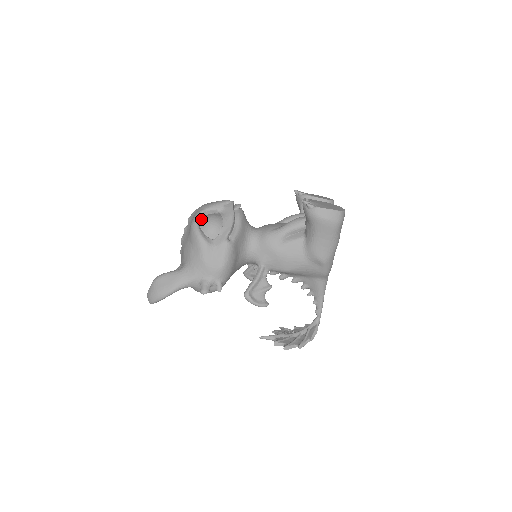
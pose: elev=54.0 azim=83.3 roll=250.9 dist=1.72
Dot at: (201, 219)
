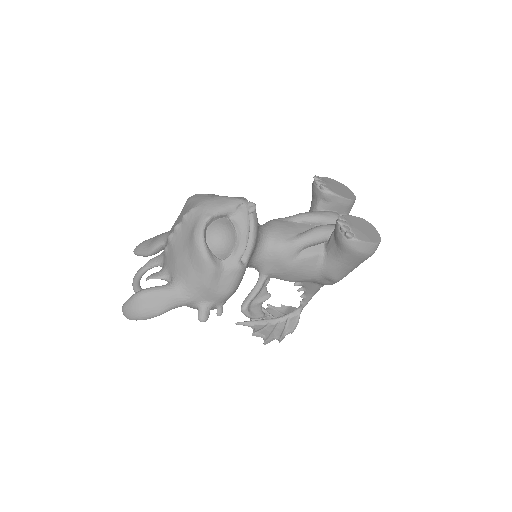
Dot at: (207, 228)
